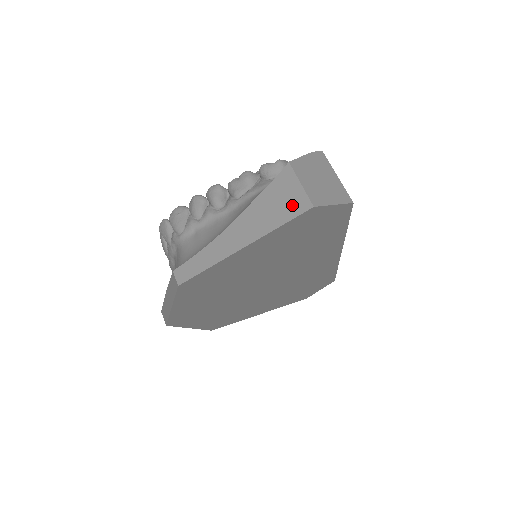
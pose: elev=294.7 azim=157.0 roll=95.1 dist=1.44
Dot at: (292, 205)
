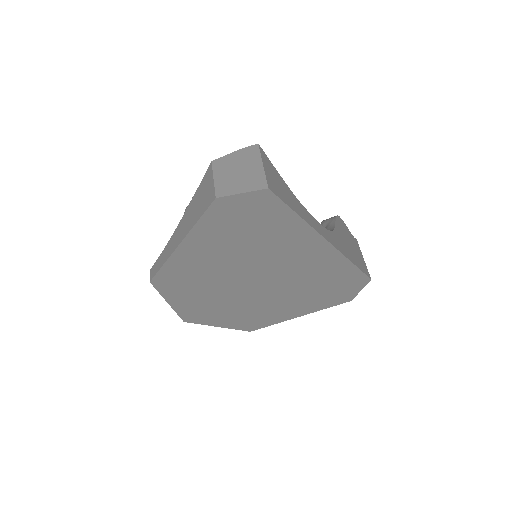
Dot at: (206, 200)
